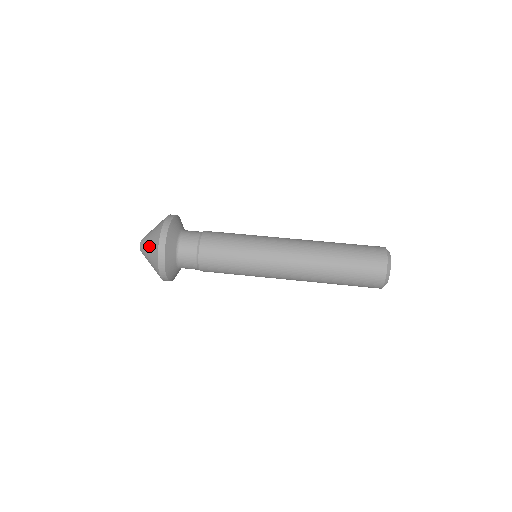
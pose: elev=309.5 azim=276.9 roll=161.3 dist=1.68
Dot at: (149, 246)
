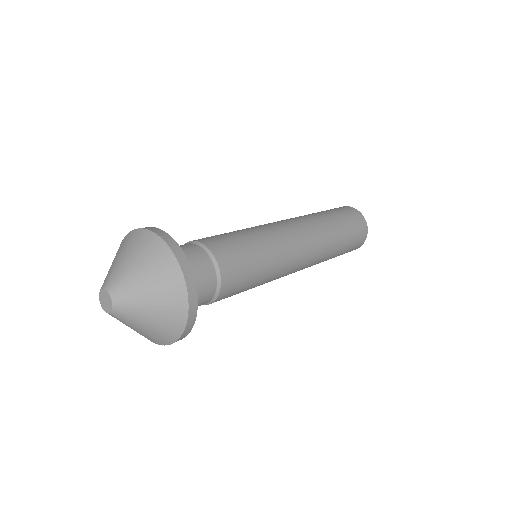
Dot at: (143, 271)
